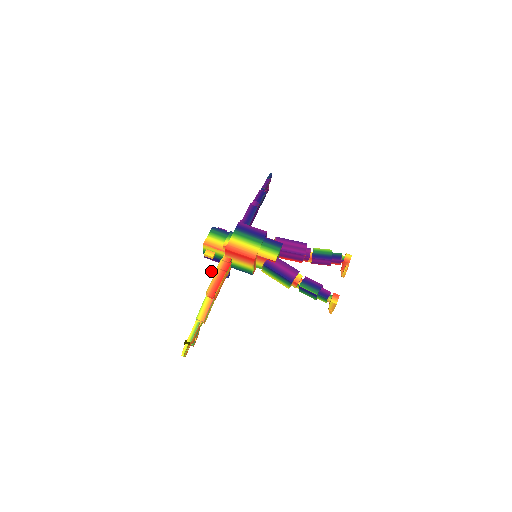
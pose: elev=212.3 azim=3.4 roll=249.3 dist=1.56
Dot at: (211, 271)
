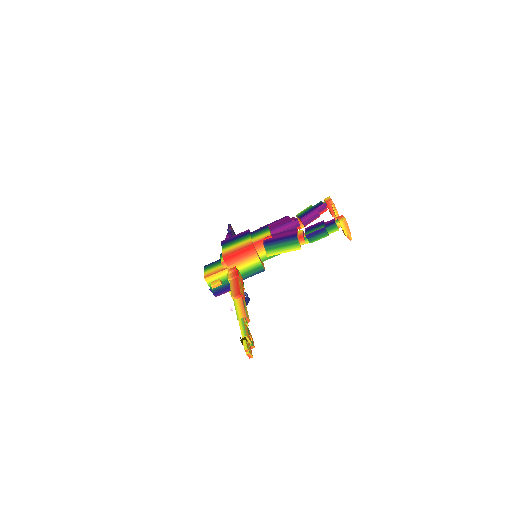
Dot at: (231, 307)
